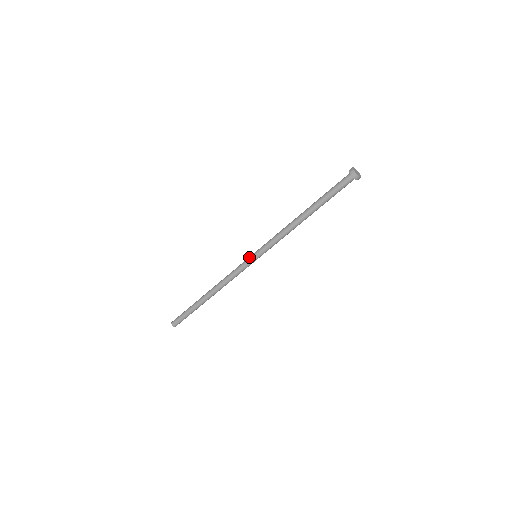
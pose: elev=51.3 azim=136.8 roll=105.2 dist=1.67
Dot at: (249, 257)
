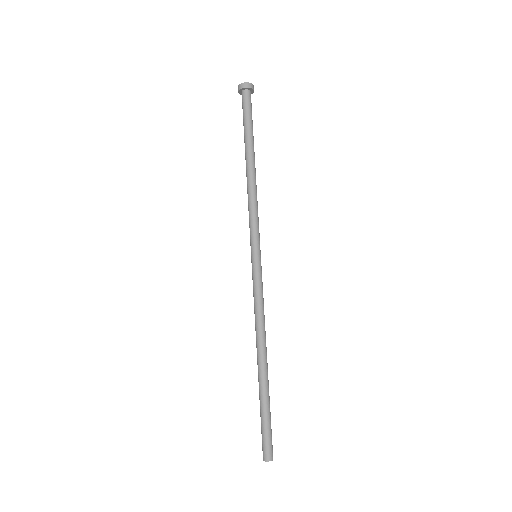
Dot at: (253, 264)
